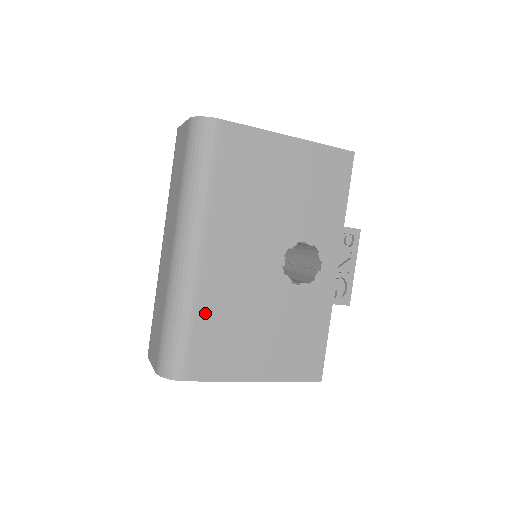
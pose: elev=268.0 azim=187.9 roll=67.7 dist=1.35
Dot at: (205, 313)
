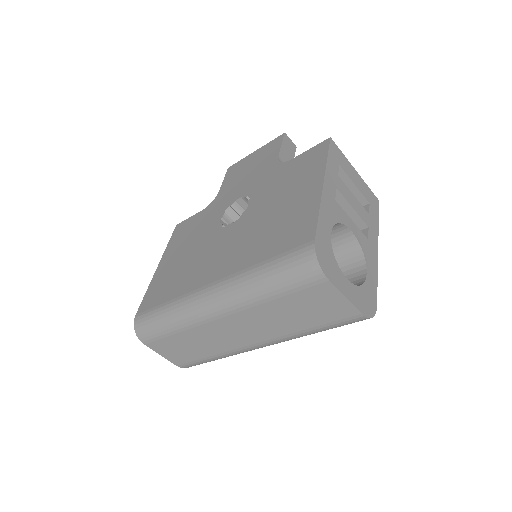
Dot at: occluded
